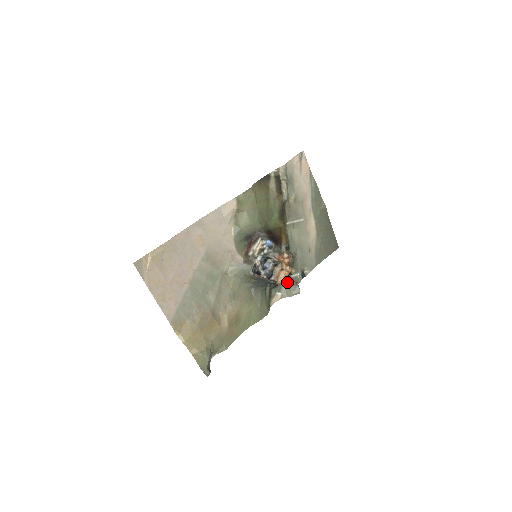
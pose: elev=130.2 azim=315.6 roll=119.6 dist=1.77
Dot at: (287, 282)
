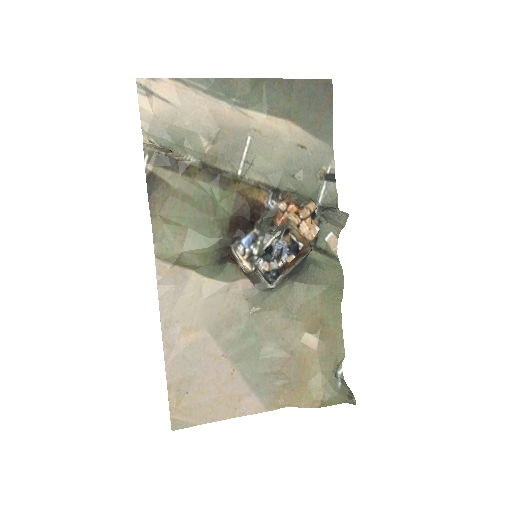
Dot at: (322, 216)
